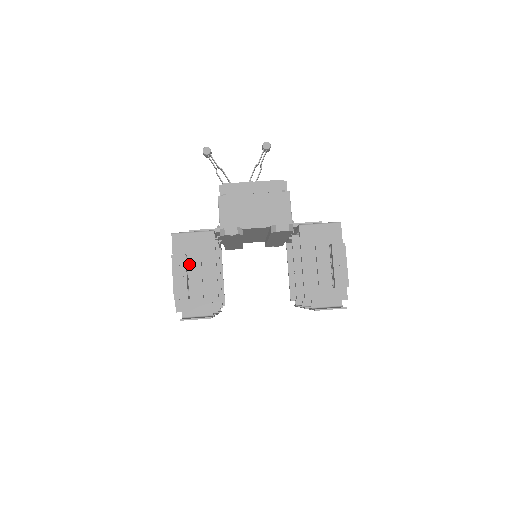
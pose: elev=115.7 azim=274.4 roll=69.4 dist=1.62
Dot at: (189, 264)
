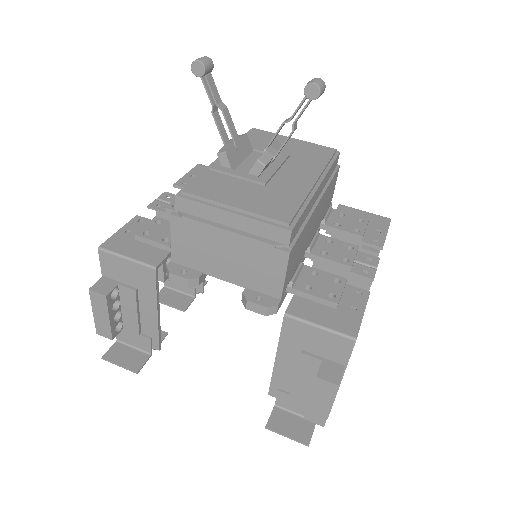
Dot at: (121, 295)
